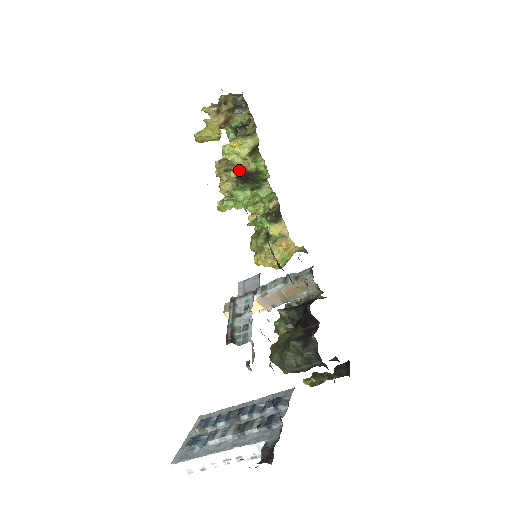
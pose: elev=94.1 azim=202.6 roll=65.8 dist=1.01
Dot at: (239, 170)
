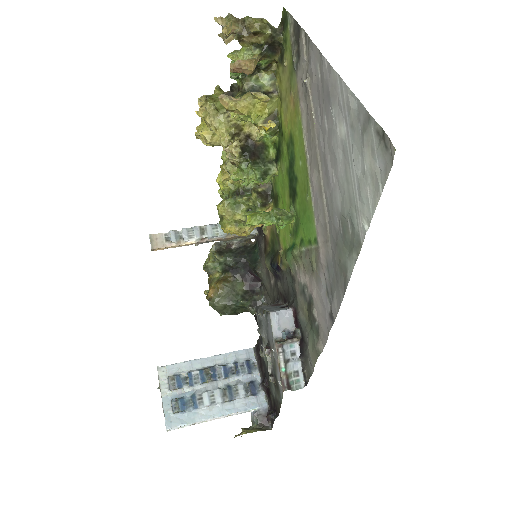
Dot at: (243, 135)
